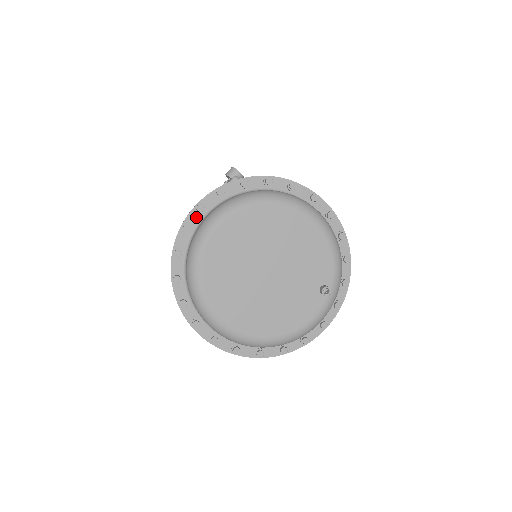
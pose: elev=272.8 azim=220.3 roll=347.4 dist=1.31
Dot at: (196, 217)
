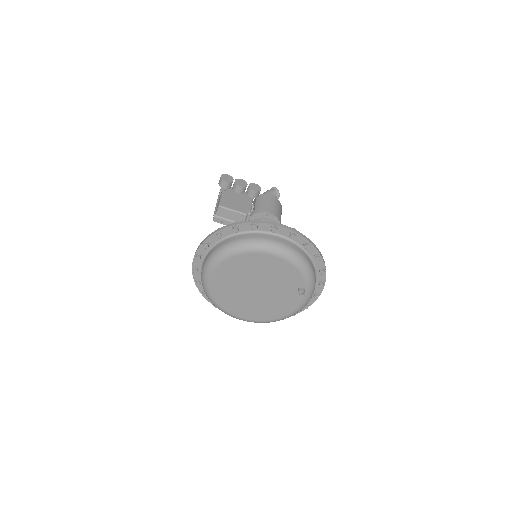
Dot at: (198, 262)
